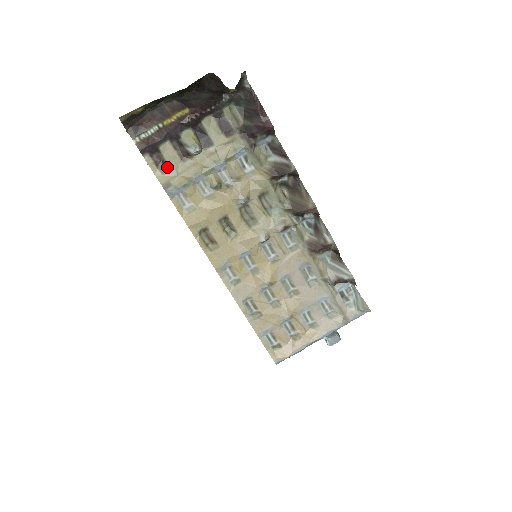
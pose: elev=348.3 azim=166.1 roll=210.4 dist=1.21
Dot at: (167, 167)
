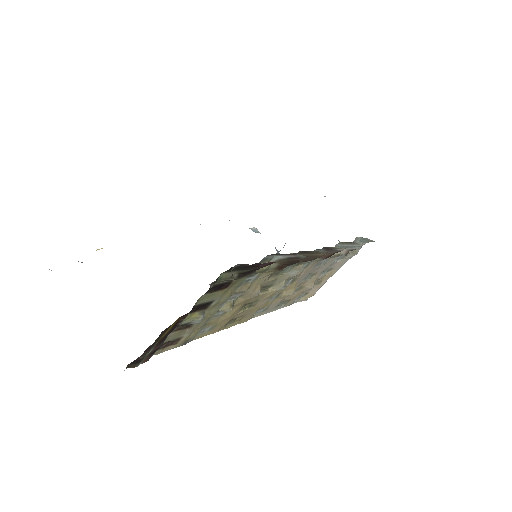
Dot at: (178, 340)
